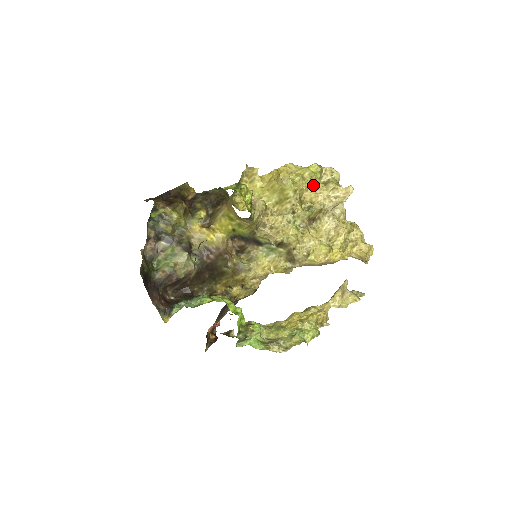
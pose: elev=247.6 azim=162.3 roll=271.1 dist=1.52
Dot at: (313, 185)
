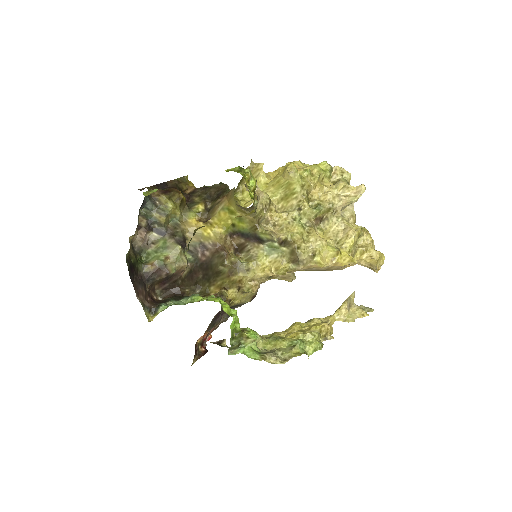
Dot at: (322, 183)
